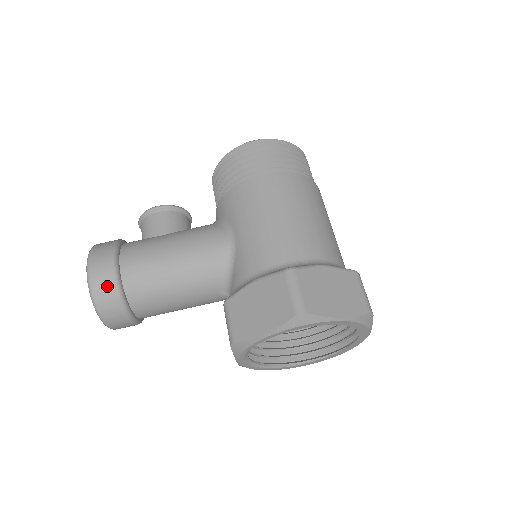
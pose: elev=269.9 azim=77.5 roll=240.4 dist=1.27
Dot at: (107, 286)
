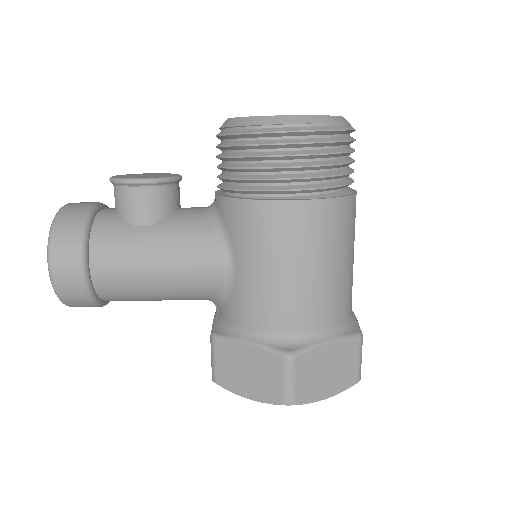
Dot at: (76, 294)
